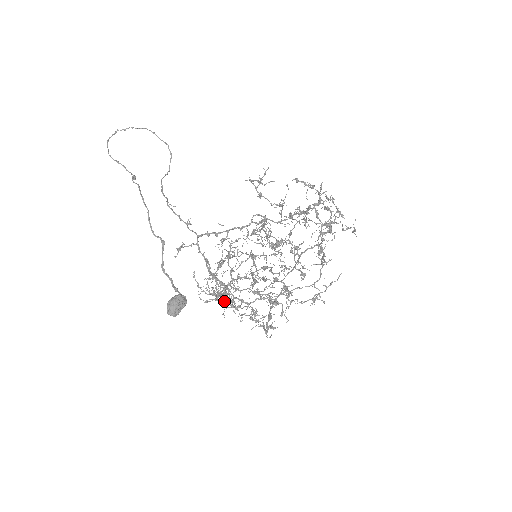
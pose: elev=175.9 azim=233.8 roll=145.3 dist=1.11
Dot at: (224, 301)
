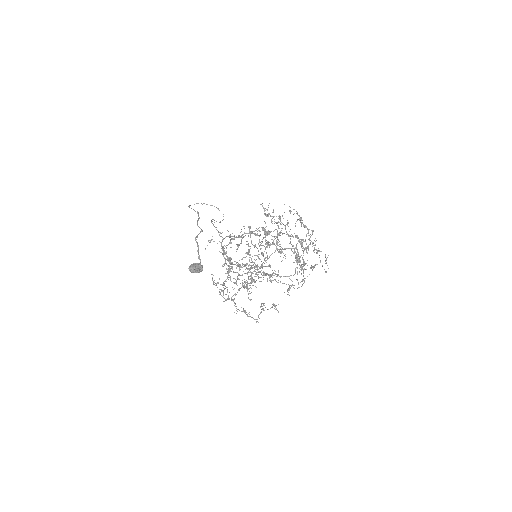
Dot at: occluded
